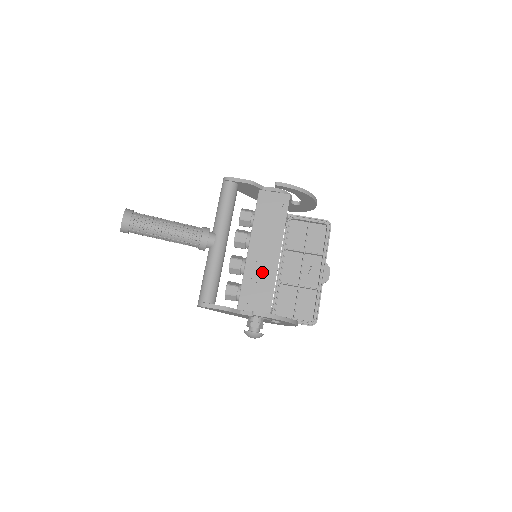
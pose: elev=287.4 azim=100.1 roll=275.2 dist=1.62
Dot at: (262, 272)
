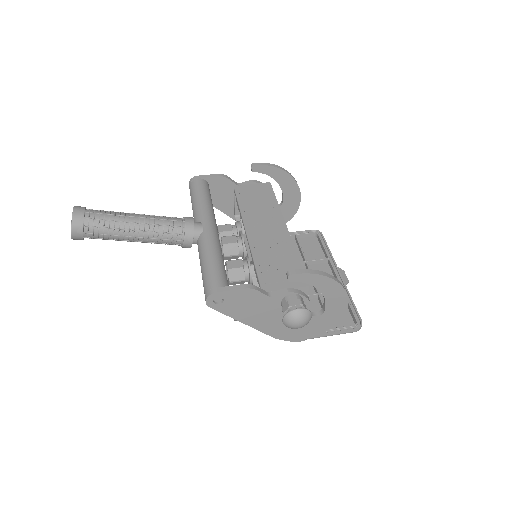
Dot at: (275, 249)
